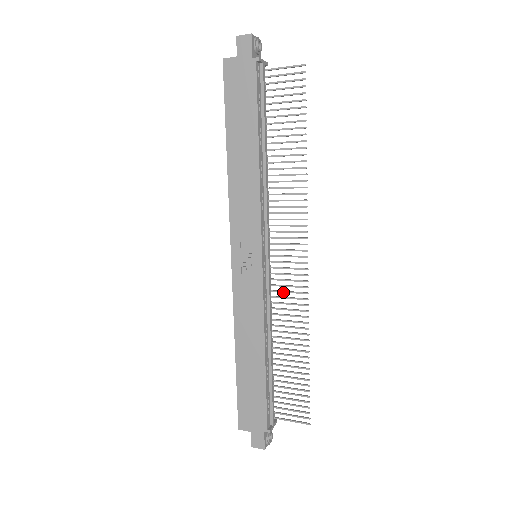
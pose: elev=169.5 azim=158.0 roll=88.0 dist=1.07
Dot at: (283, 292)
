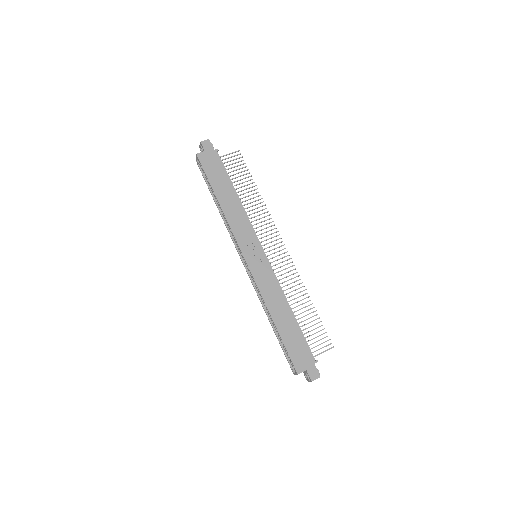
Dot at: (280, 271)
